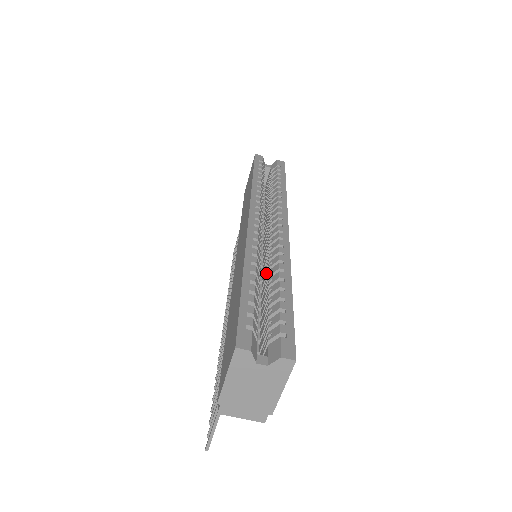
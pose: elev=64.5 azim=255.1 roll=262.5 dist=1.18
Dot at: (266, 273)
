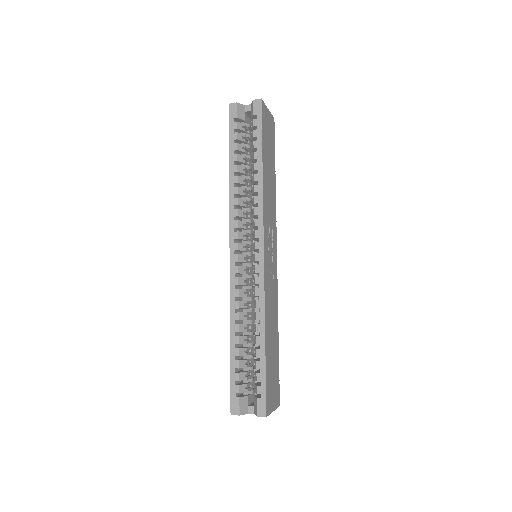
Dot at: occluded
